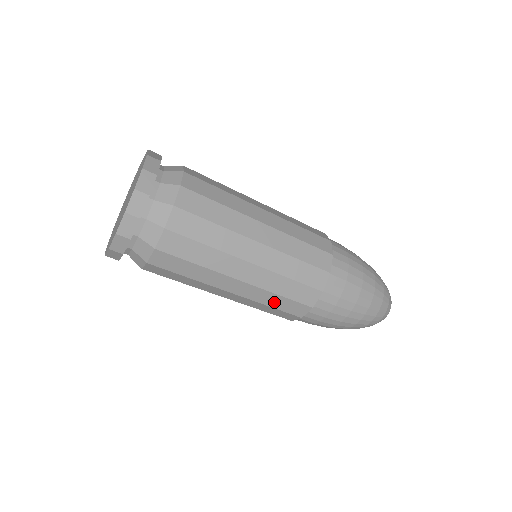
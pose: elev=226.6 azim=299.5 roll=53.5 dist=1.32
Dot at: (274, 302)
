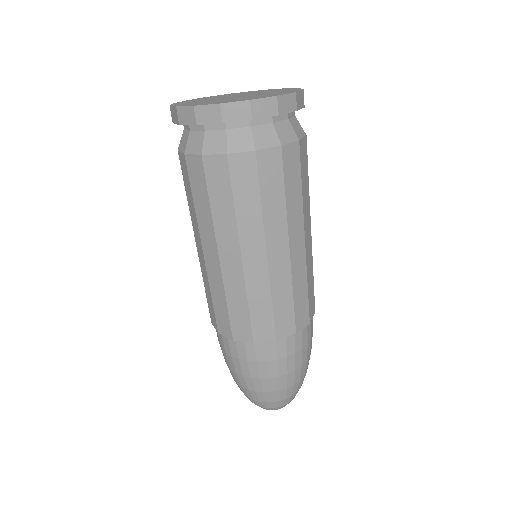
Dot at: (236, 304)
